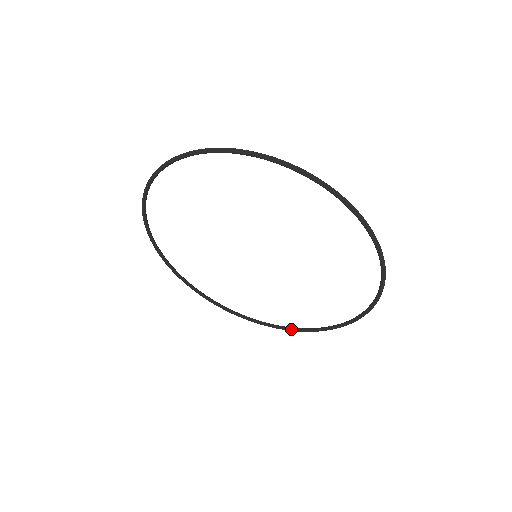
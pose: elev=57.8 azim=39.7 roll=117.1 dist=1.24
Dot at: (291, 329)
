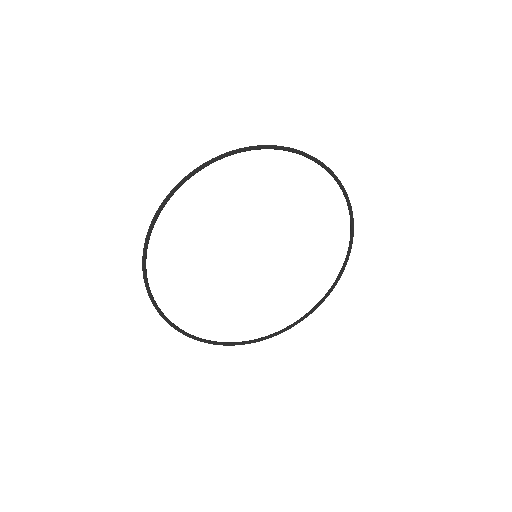
Dot at: (281, 331)
